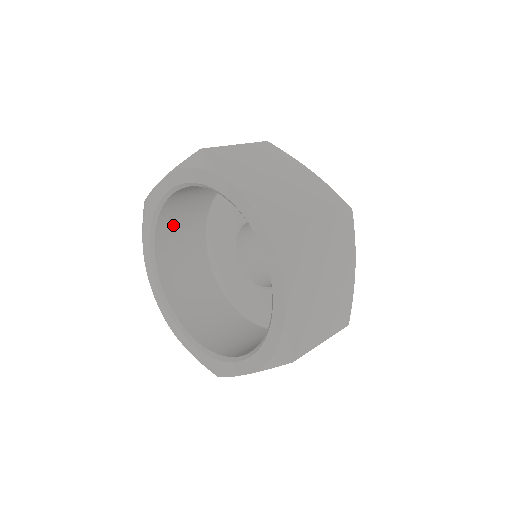
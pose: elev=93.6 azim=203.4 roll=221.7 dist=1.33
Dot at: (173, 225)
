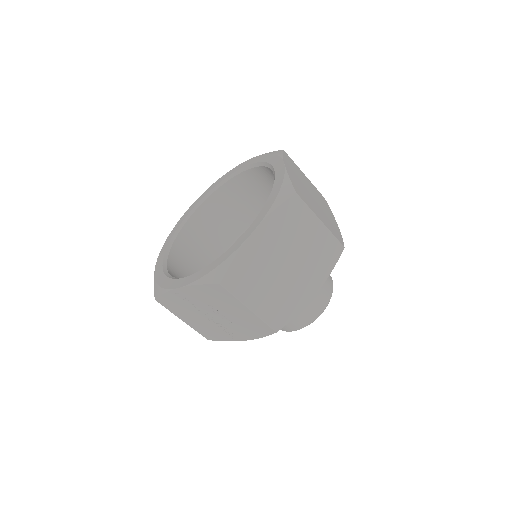
Dot at: (224, 205)
